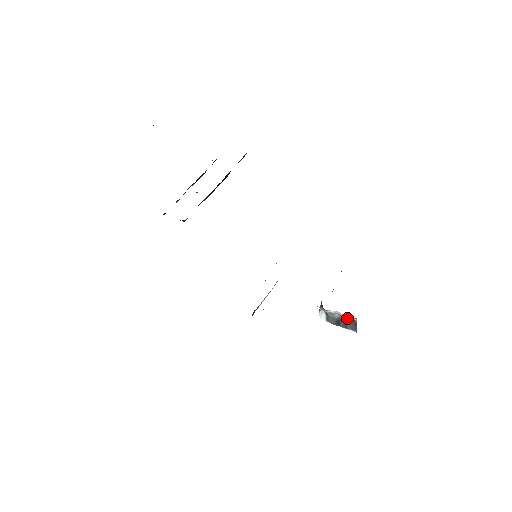
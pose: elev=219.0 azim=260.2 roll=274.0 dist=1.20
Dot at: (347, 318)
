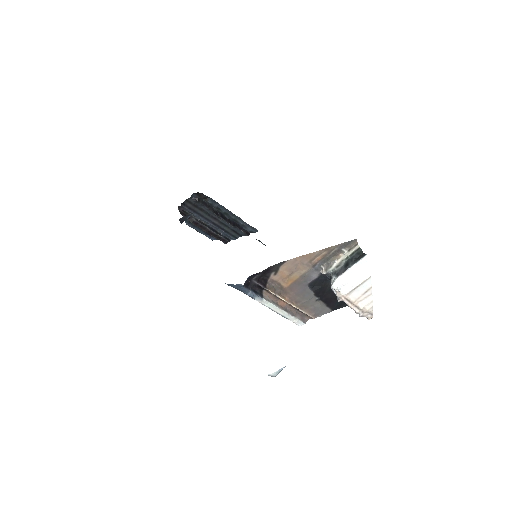
Dot at: (352, 255)
